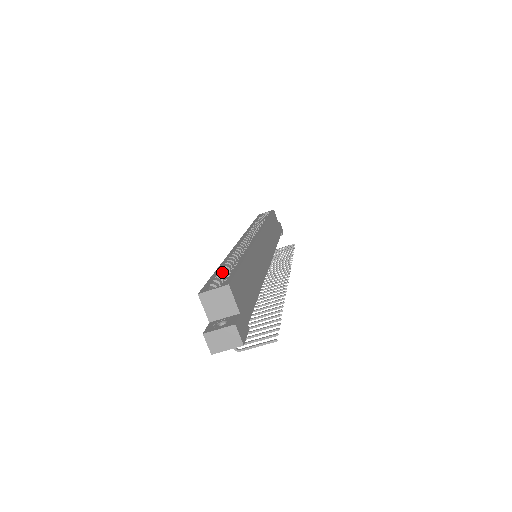
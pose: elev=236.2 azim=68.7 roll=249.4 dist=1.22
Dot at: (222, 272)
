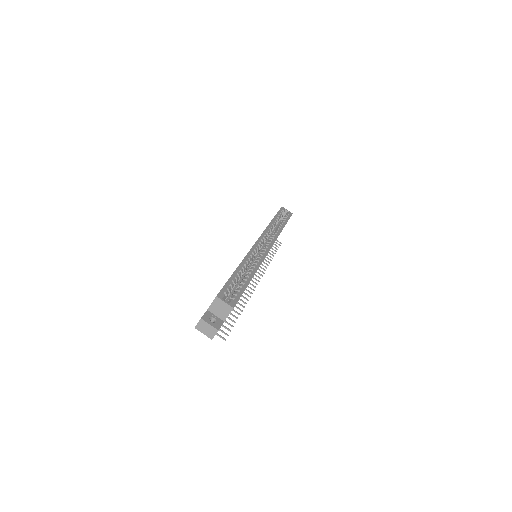
Dot at: (235, 281)
